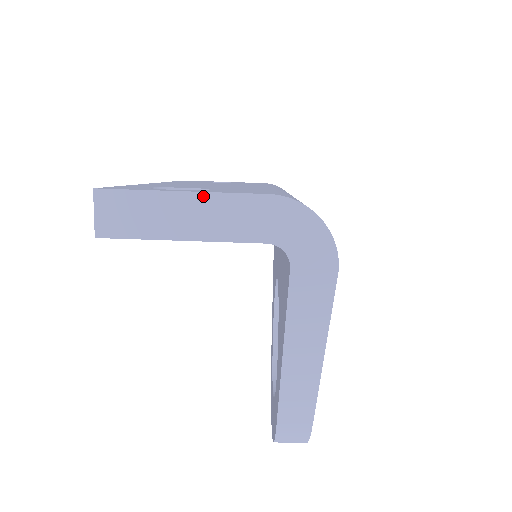
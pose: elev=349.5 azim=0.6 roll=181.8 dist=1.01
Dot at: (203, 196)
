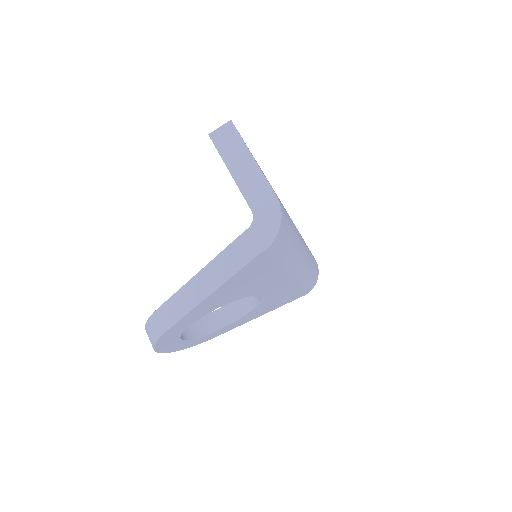
Dot at: (257, 167)
